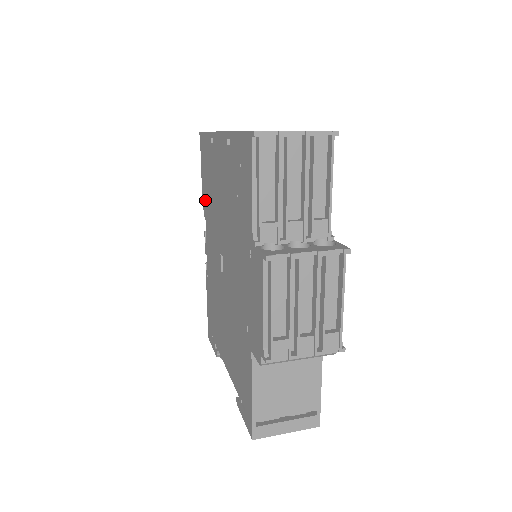
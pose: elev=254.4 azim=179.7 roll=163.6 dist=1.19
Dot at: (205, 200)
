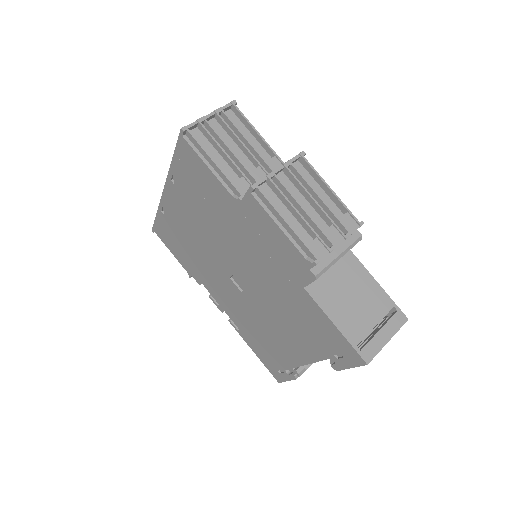
Dot at: (191, 269)
